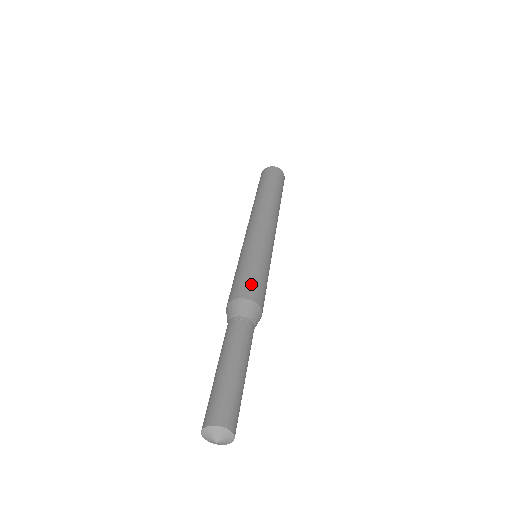
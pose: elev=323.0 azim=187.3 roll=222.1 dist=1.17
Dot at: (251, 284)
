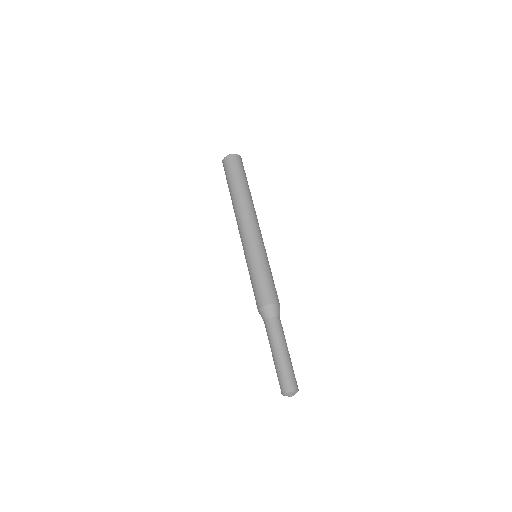
Dot at: (274, 291)
